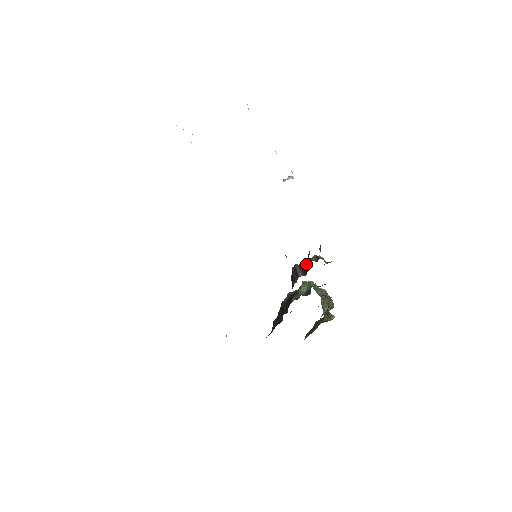
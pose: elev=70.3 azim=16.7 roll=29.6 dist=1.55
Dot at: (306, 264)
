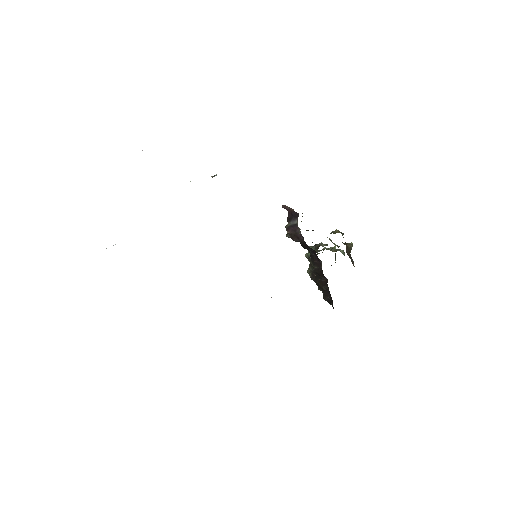
Dot at: (290, 213)
